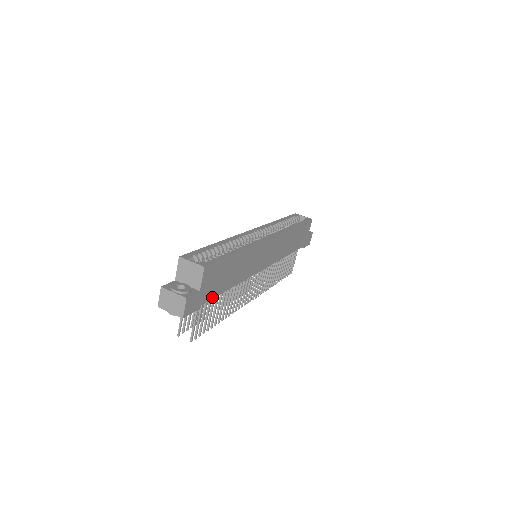
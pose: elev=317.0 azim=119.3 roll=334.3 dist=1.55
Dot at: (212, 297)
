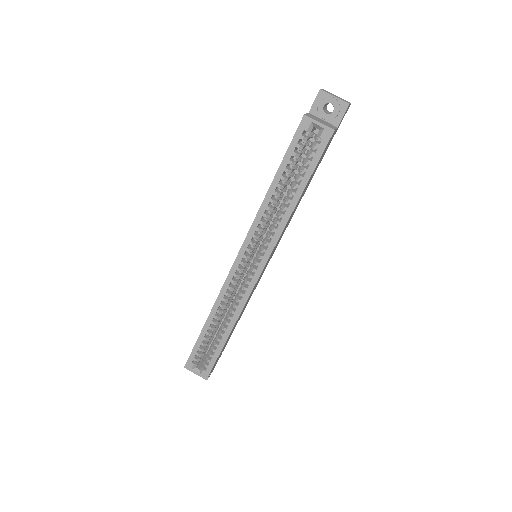
Dot at: occluded
